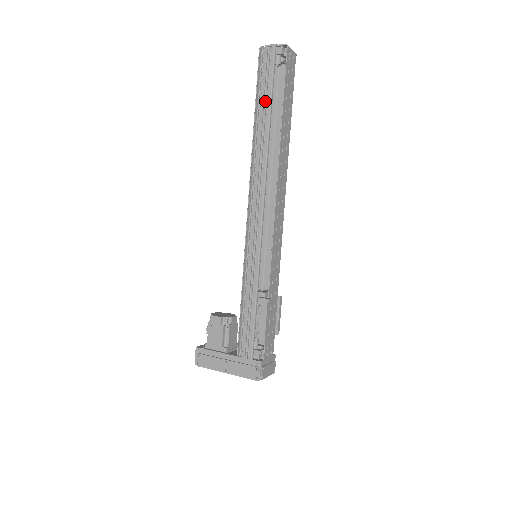
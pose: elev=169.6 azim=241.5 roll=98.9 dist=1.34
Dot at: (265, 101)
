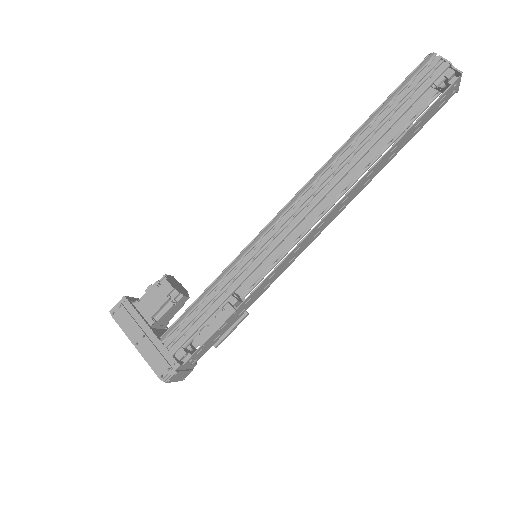
Dot at: (393, 112)
